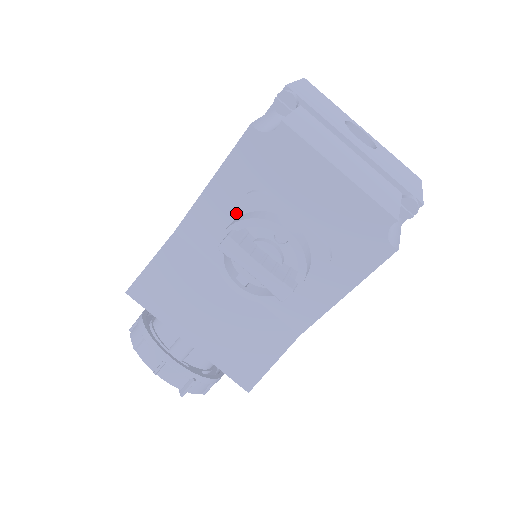
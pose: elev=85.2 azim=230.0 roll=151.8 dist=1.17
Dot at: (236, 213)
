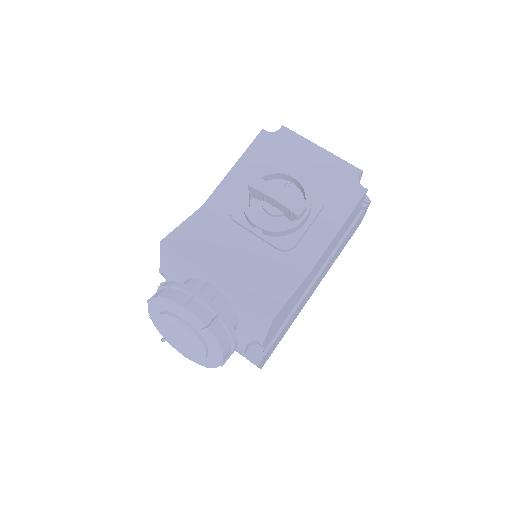
Dot at: occluded
